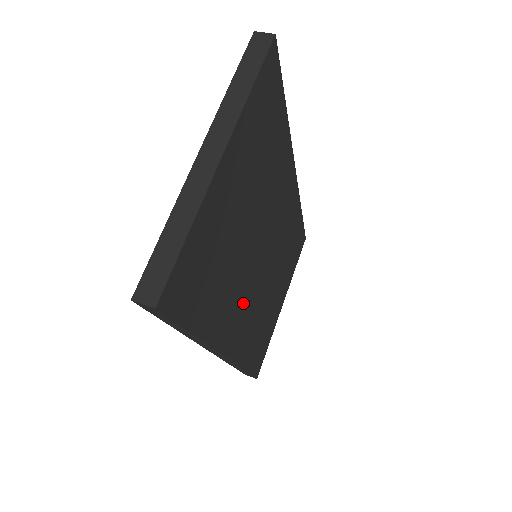
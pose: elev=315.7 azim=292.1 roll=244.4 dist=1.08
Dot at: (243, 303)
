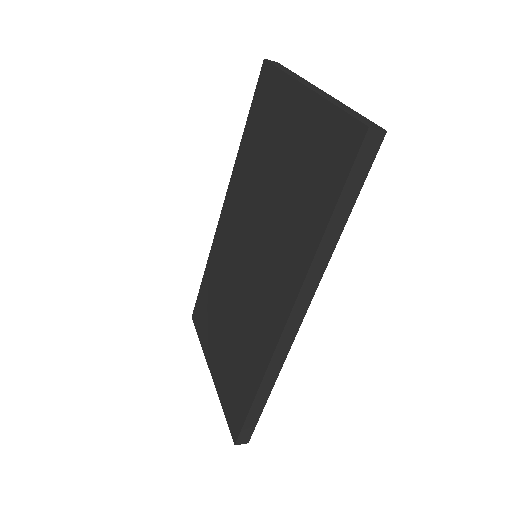
Dot at: occluded
